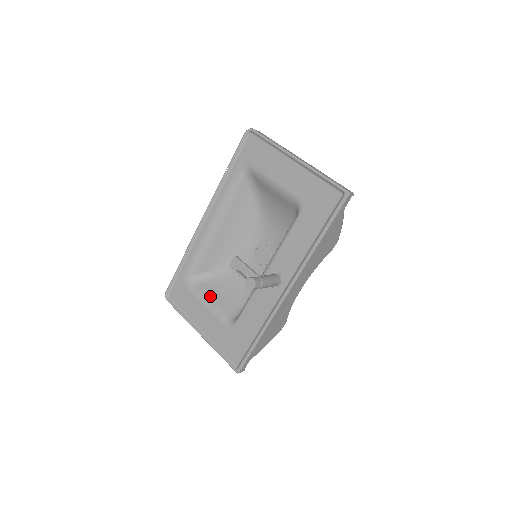
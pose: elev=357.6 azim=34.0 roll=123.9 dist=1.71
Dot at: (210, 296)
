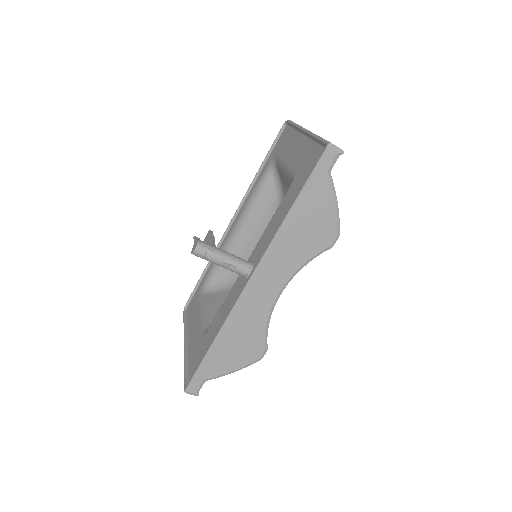
Dot at: (209, 305)
